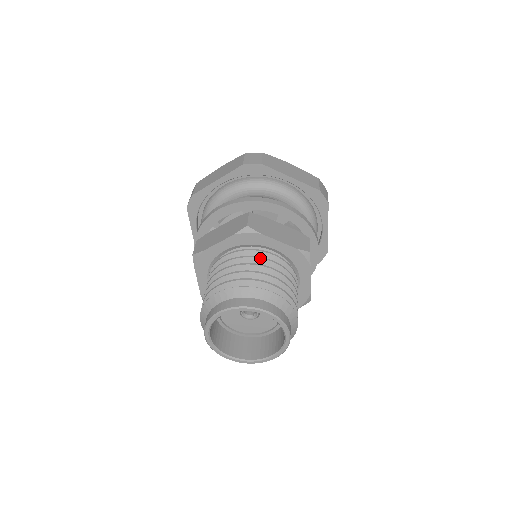
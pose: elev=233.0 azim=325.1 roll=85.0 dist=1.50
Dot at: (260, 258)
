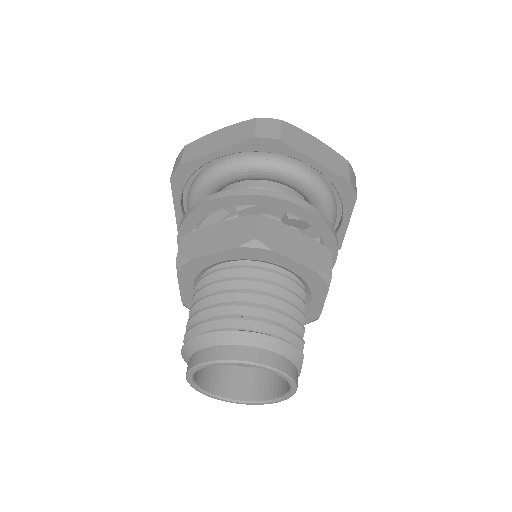
Dot at: (206, 286)
